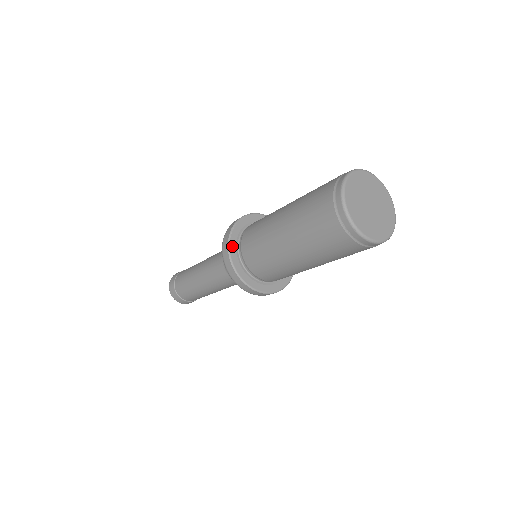
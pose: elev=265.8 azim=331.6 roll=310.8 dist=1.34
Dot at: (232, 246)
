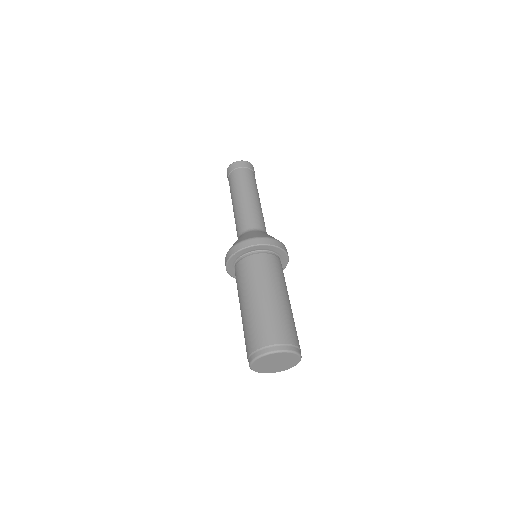
Dot at: (231, 261)
